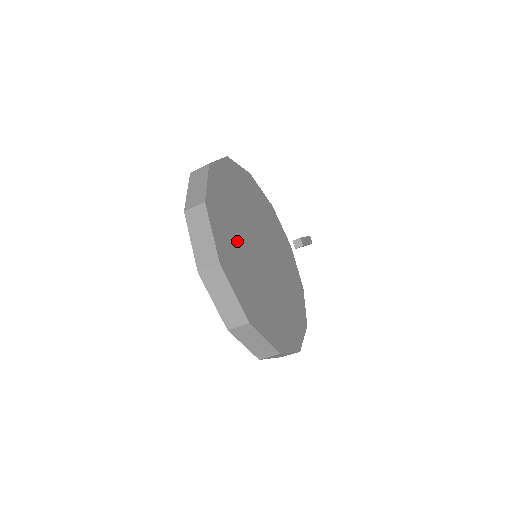
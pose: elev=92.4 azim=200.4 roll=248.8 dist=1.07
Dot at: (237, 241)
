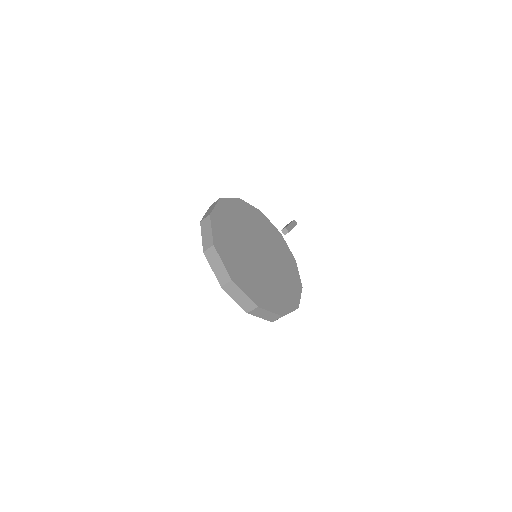
Dot at: (240, 257)
